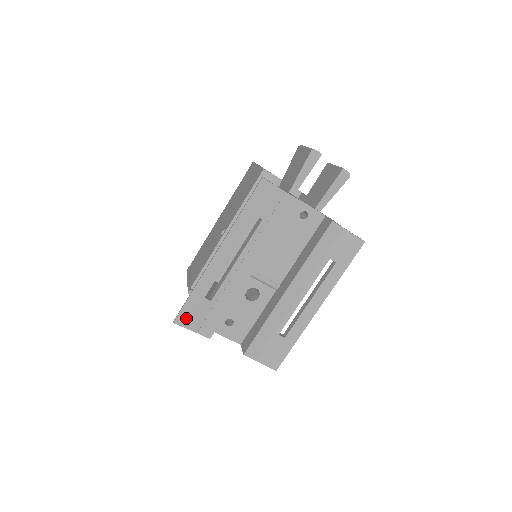
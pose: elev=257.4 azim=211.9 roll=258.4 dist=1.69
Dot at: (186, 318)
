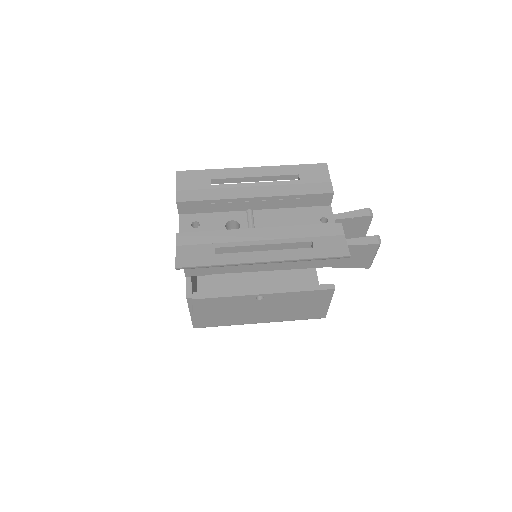
Dot at: (186, 177)
